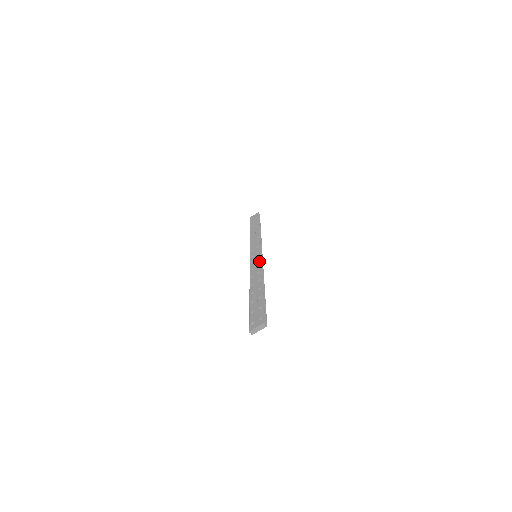
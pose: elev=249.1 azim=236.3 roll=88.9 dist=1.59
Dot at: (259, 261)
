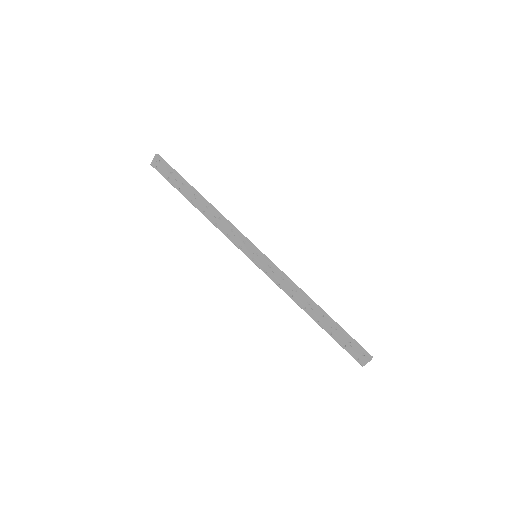
Dot at: (277, 272)
